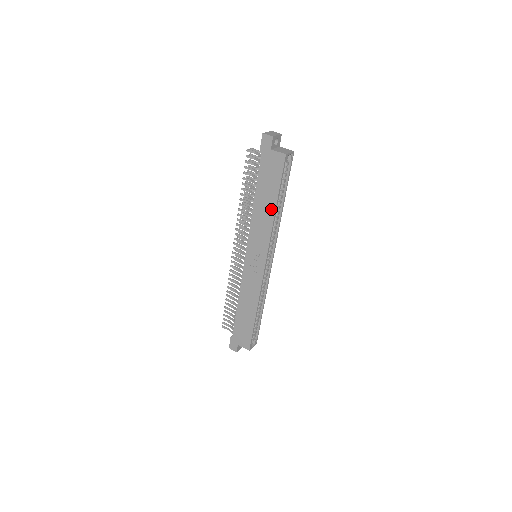
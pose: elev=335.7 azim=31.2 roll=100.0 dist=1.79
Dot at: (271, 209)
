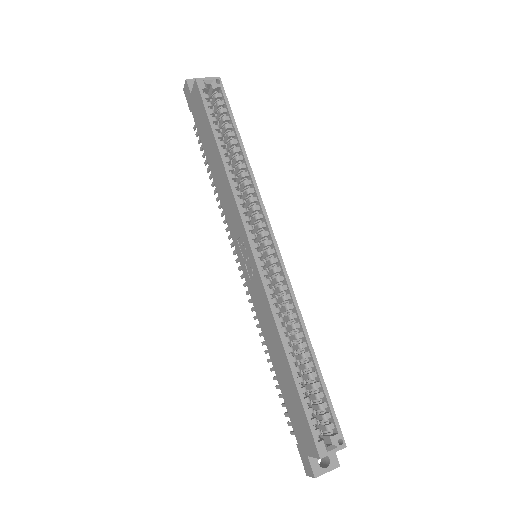
Dot at: (219, 160)
